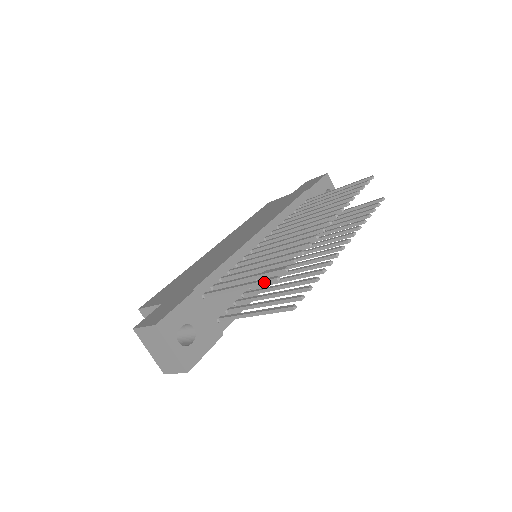
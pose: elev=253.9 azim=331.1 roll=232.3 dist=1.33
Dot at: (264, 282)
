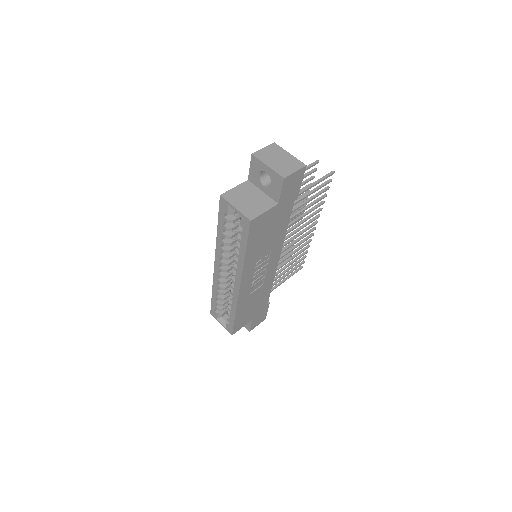
Dot at: (311, 164)
